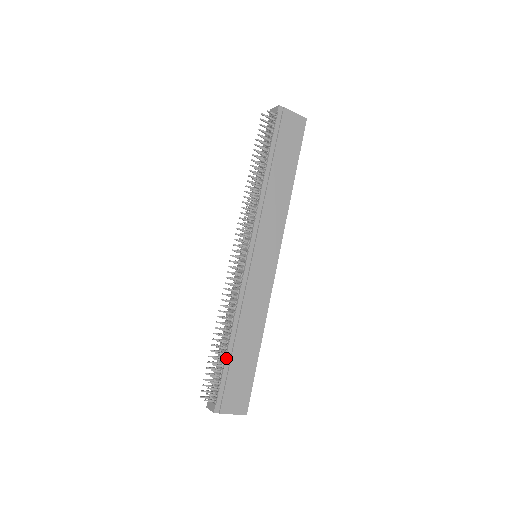
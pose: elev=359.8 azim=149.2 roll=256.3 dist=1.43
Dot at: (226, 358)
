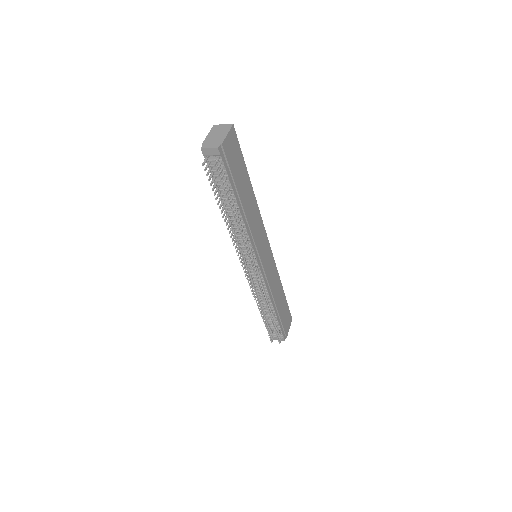
Dot at: (277, 319)
